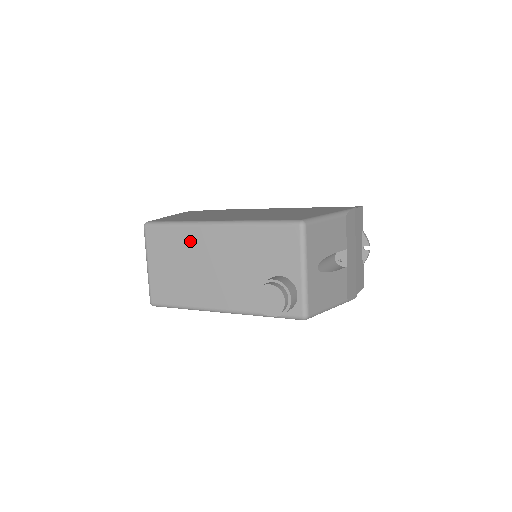
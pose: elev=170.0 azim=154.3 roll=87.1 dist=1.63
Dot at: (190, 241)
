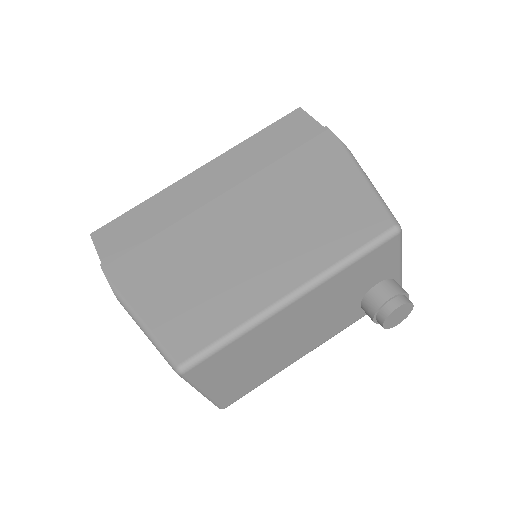
Dot at: (262, 336)
